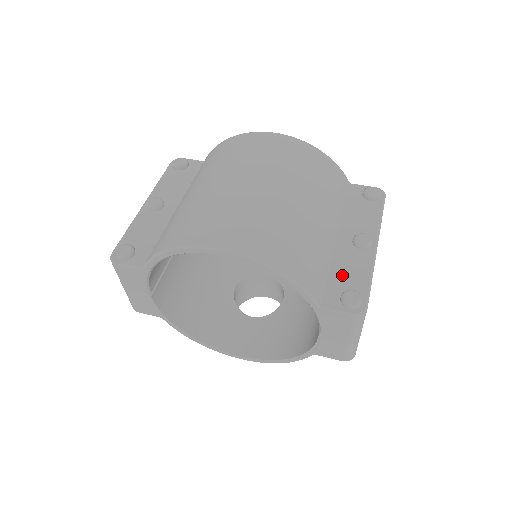
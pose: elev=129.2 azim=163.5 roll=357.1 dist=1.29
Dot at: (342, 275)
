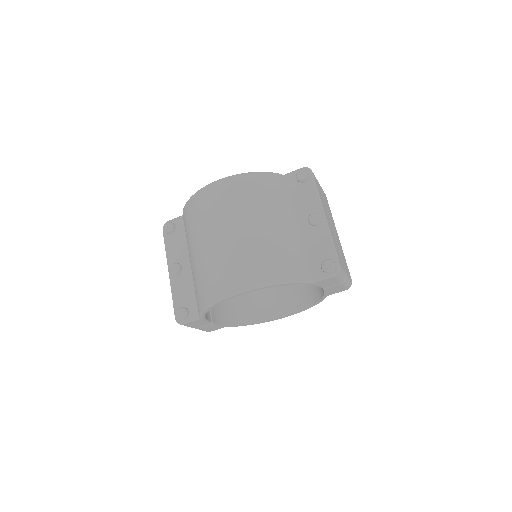
Dot at: (315, 252)
